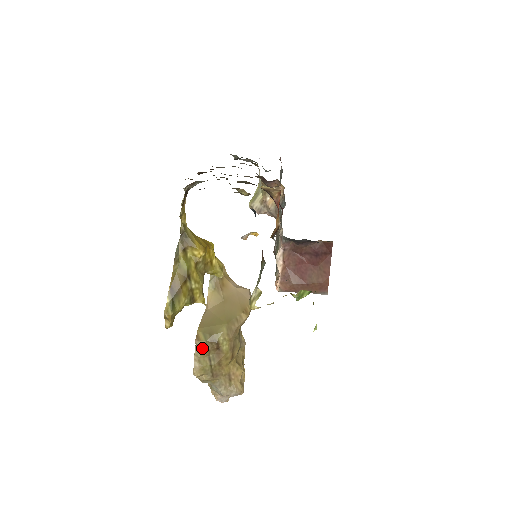
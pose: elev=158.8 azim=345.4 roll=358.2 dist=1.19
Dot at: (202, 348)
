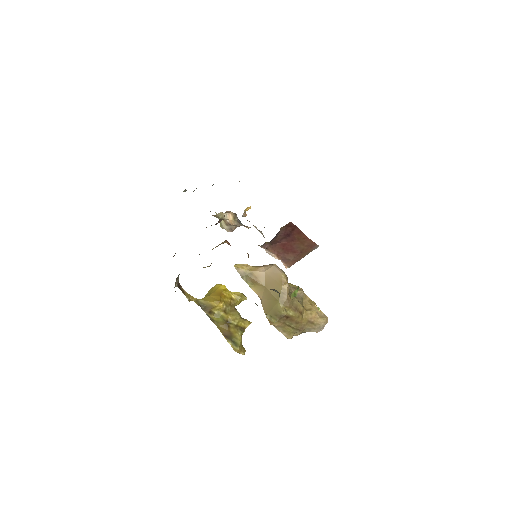
Dot at: (278, 325)
